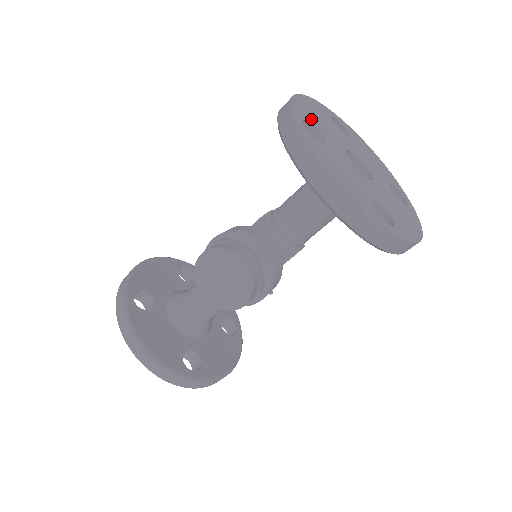
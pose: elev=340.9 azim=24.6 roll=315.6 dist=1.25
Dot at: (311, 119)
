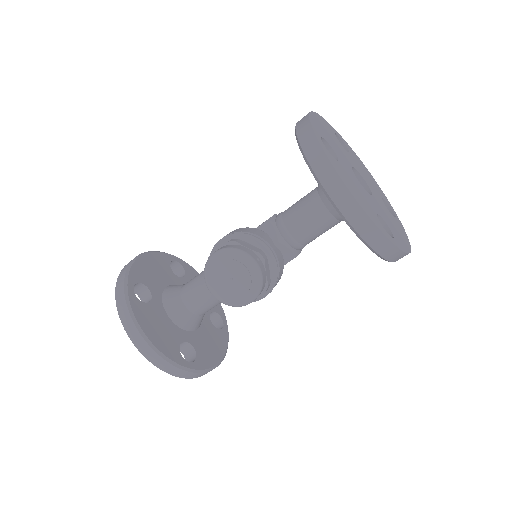
Dot at: (325, 136)
